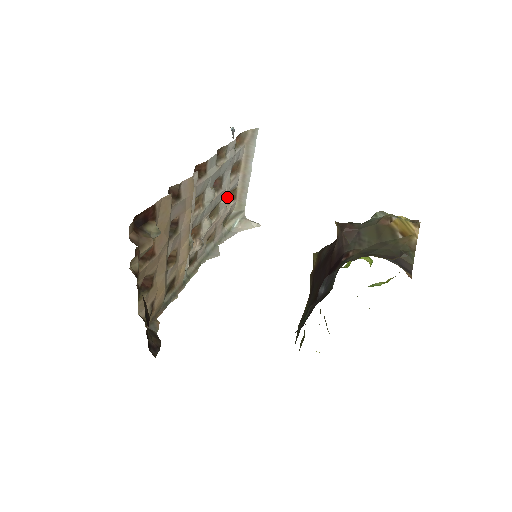
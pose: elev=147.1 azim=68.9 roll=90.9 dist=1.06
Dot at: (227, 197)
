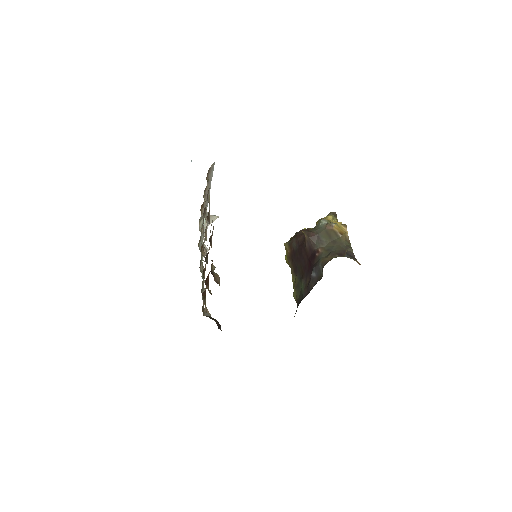
Dot at: (206, 213)
